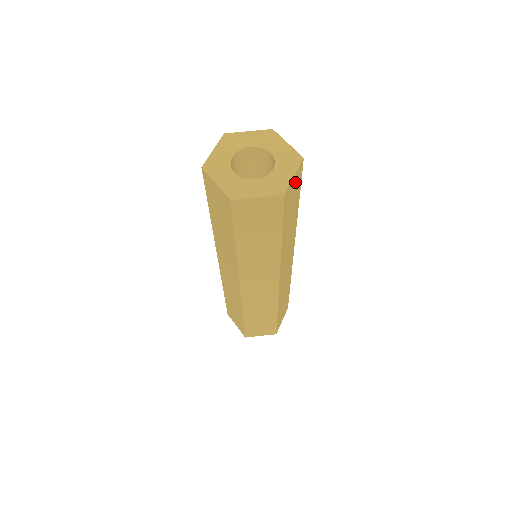
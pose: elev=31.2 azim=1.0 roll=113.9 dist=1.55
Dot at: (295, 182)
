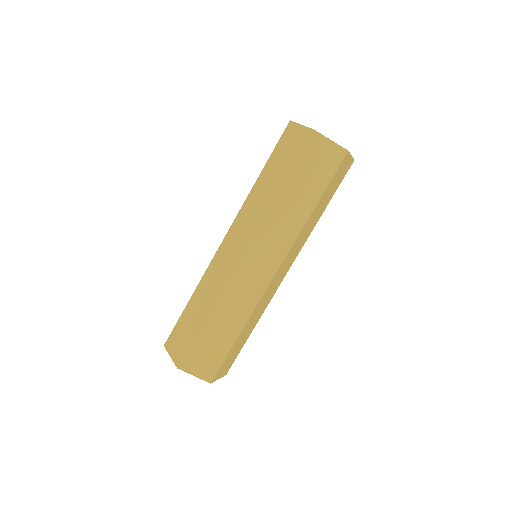
Dot at: occluded
